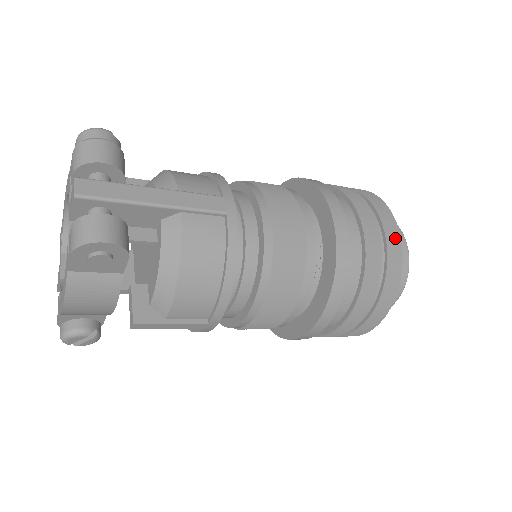
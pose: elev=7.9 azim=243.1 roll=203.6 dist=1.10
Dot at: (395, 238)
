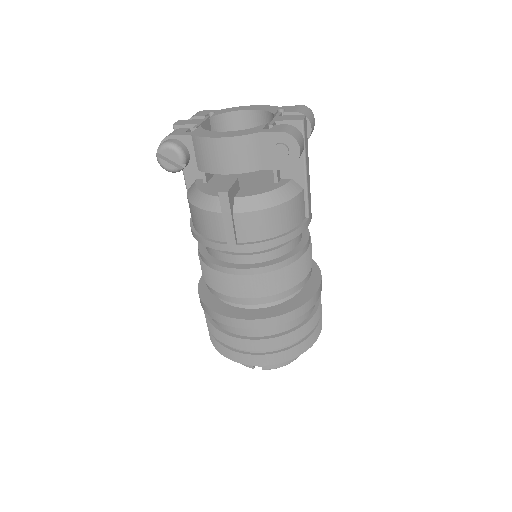
Dot at: (317, 334)
